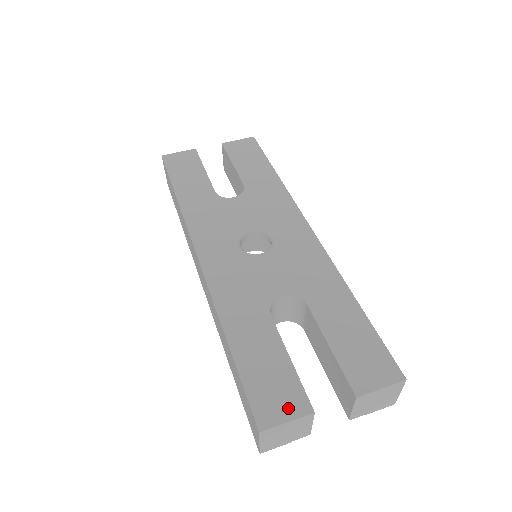
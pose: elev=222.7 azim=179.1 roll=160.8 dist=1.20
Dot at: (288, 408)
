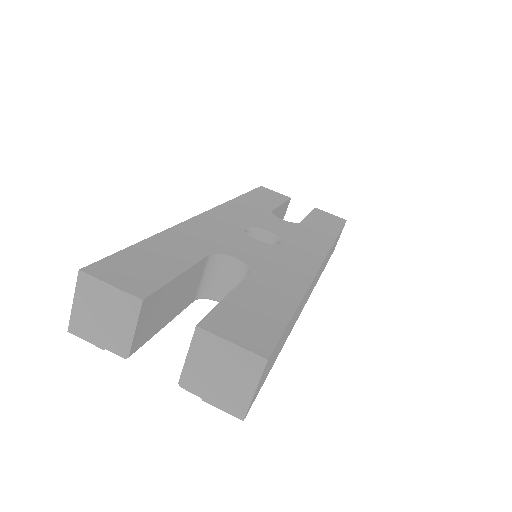
Dot at: (127, 282)
